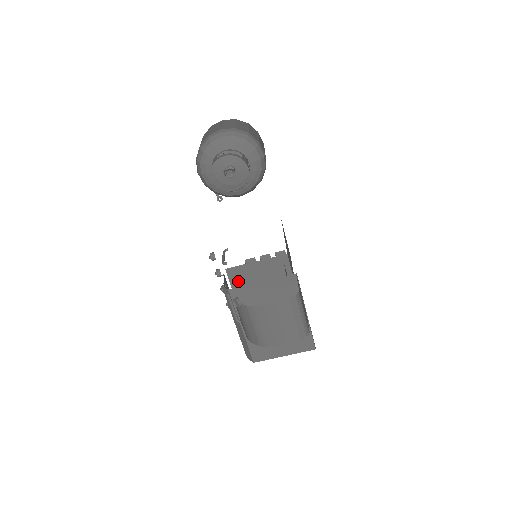
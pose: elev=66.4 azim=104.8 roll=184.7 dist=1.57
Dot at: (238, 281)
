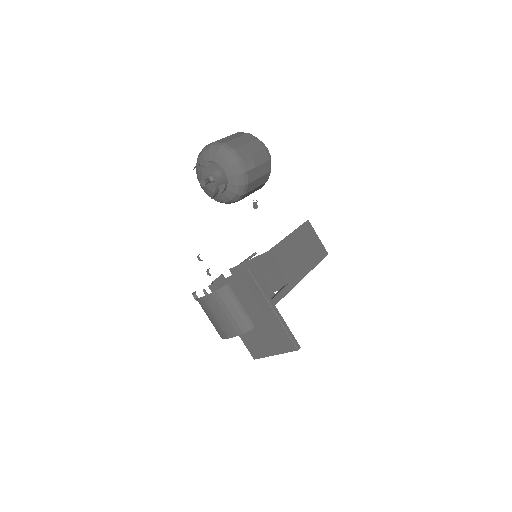
Dot at: occluded
